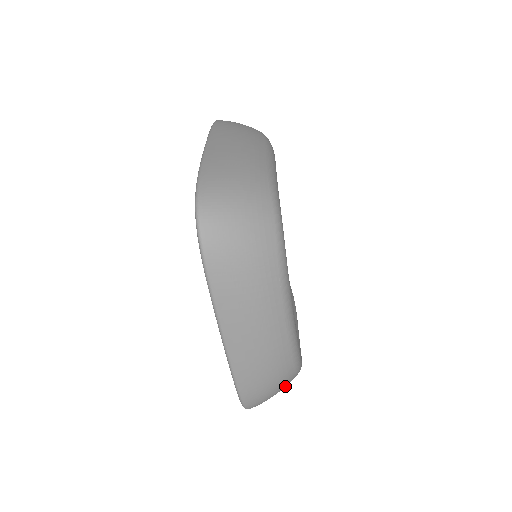
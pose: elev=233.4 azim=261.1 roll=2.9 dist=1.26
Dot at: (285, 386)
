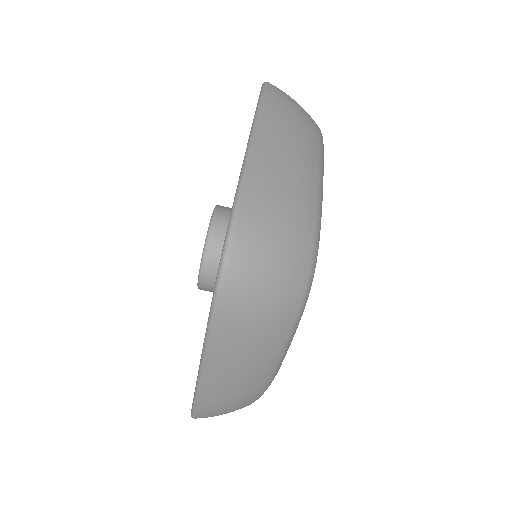
Dot at: (292, 262)
